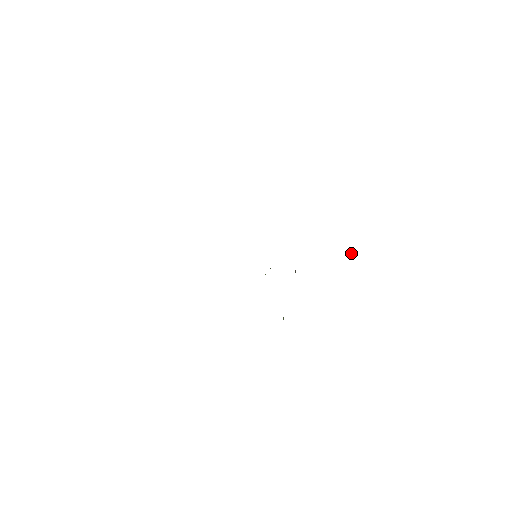
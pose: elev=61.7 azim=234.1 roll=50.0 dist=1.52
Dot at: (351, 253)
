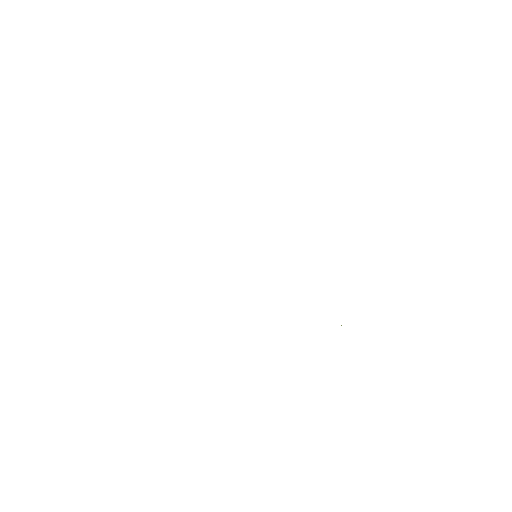
Dot at: occluded
